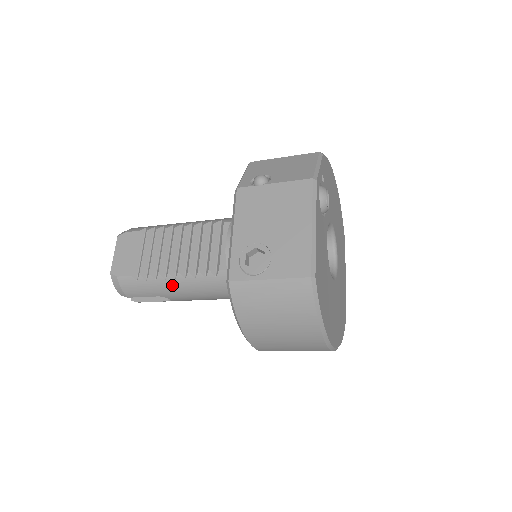
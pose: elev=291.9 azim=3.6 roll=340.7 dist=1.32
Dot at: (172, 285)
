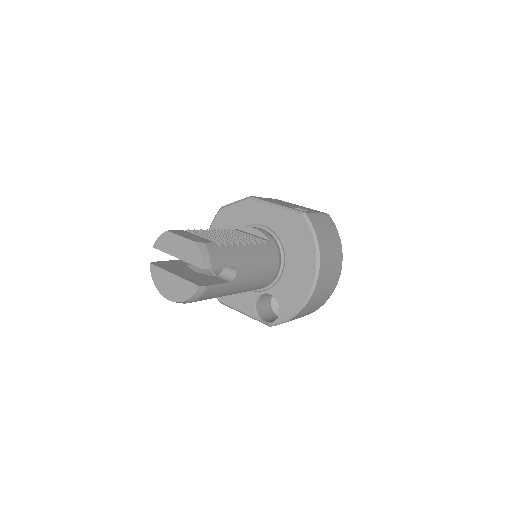
Dot at: (243, 252)
